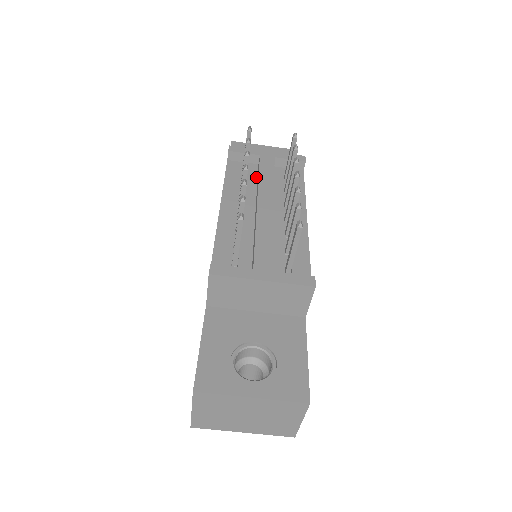
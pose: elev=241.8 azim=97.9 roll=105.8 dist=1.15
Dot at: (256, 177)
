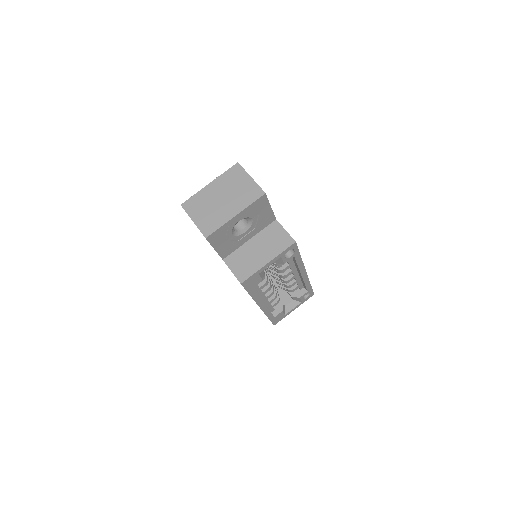
Dot at: occluded
